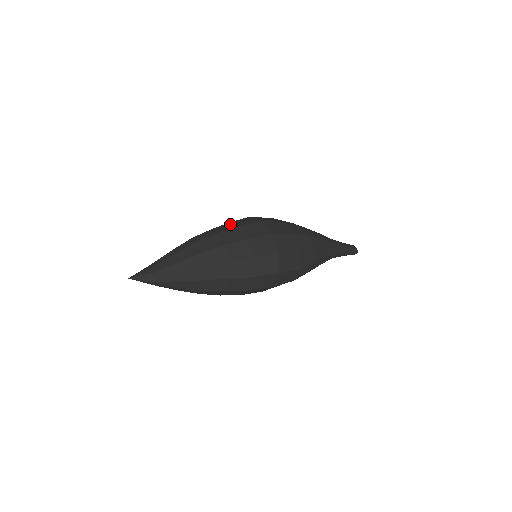
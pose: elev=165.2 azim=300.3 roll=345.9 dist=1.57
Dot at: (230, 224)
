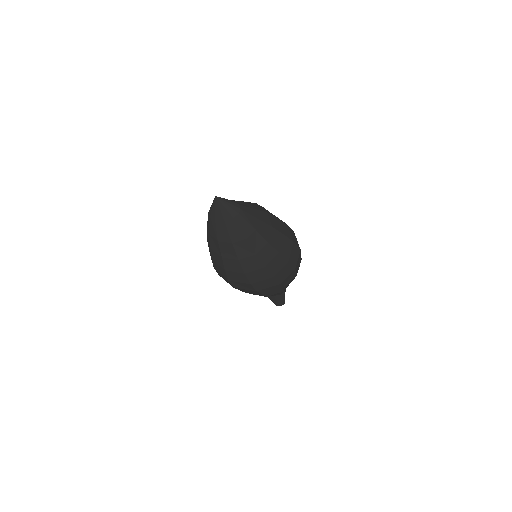
Dot at: occluded
